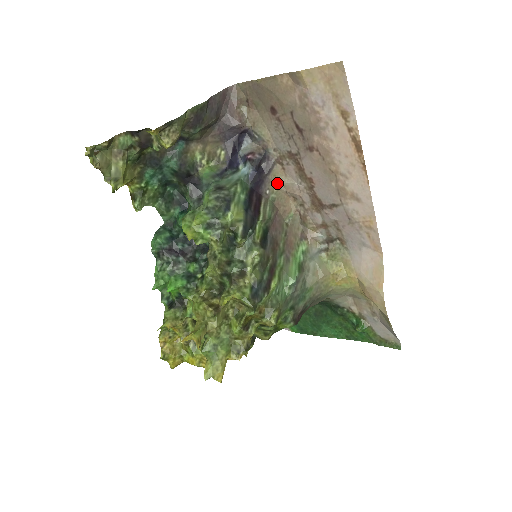
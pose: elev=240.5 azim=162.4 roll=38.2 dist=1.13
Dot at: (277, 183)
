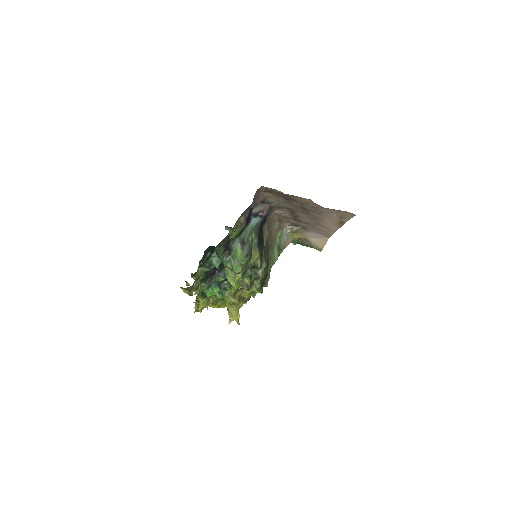
Dot at: (272, 215)
